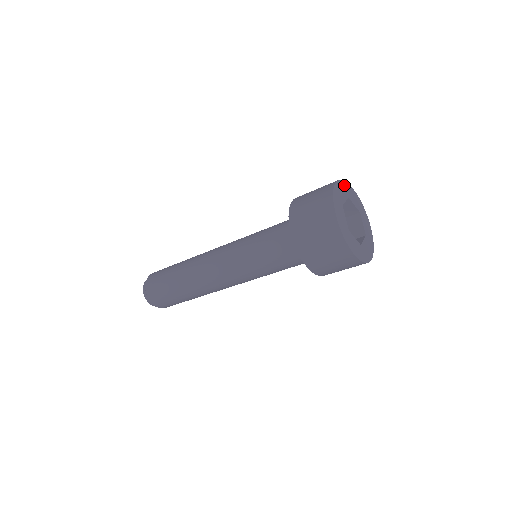
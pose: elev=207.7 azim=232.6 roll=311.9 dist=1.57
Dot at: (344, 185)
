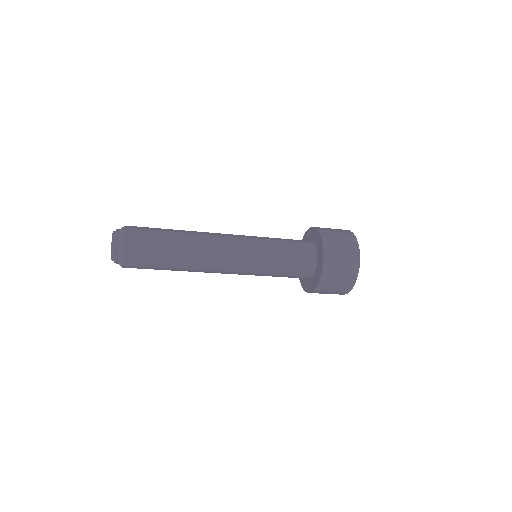
Dot at: occluded
